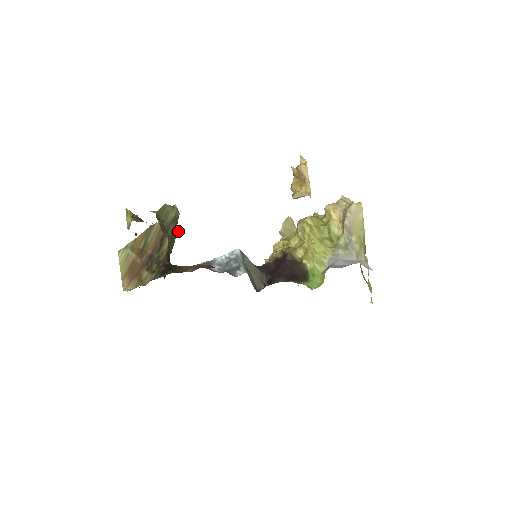
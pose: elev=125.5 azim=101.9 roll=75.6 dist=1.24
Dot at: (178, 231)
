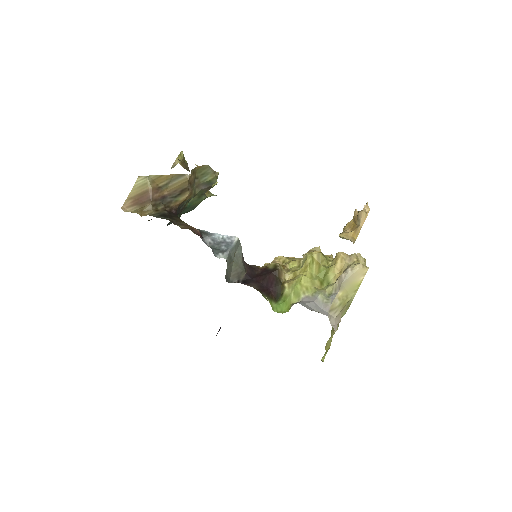
Dot at: (210, 196)
